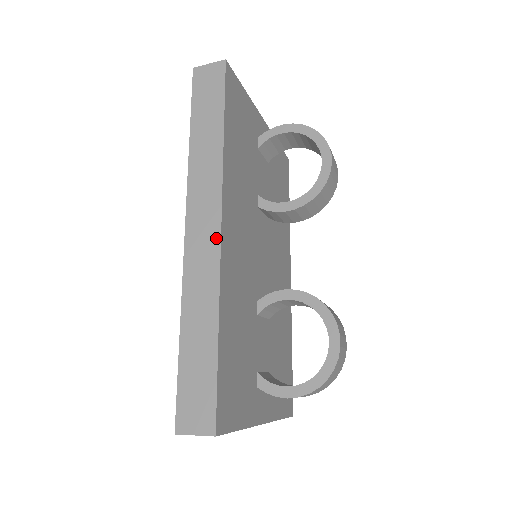
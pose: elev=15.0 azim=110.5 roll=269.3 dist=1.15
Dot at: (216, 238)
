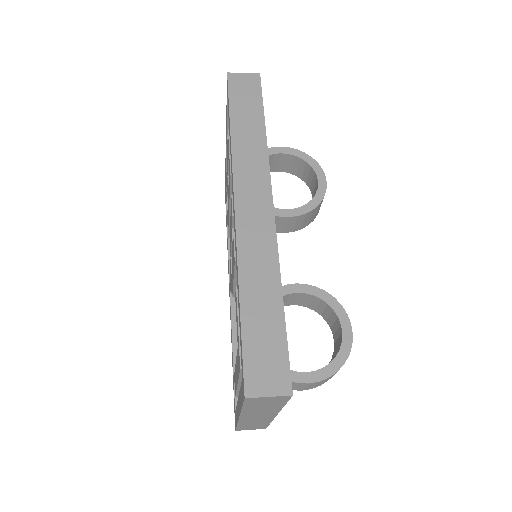
Dot at: (269, 214)
